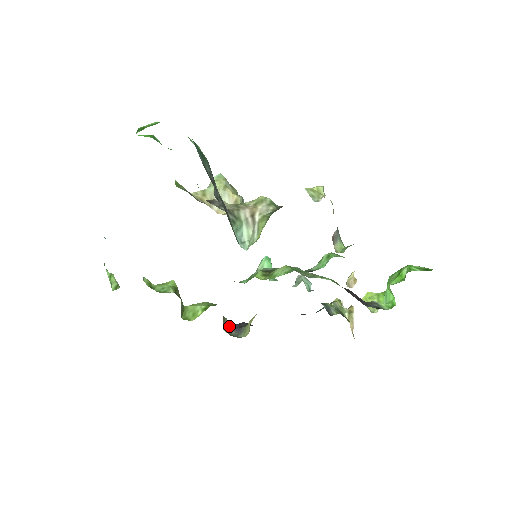
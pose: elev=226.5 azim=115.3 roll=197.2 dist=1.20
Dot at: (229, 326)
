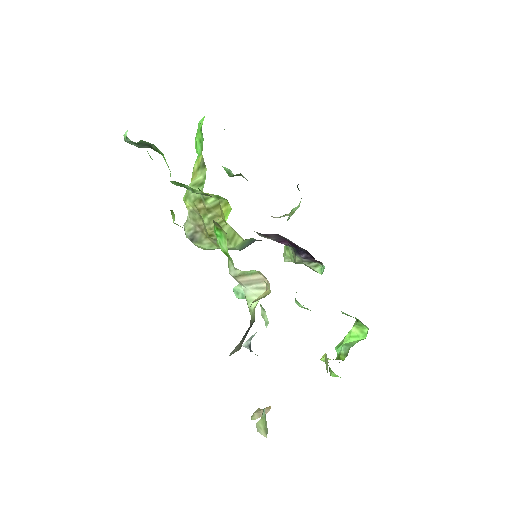
Dot at: occluded
